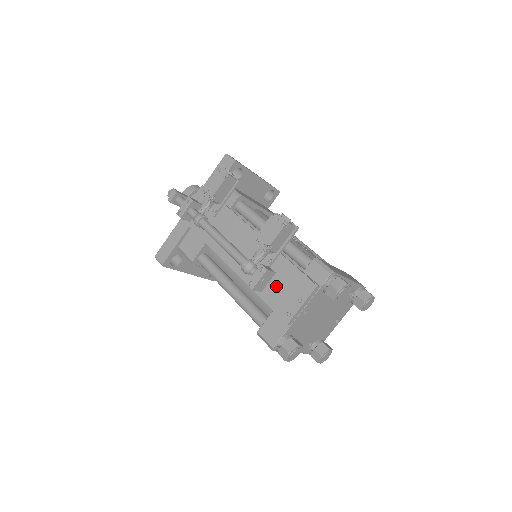
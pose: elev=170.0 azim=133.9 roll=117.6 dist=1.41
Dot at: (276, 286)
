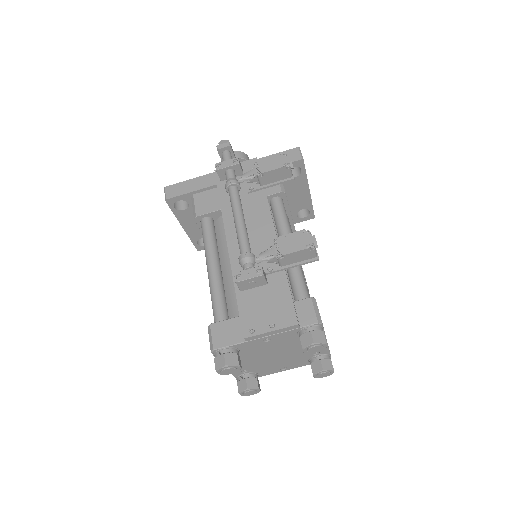
Dot at: (259, 296)
